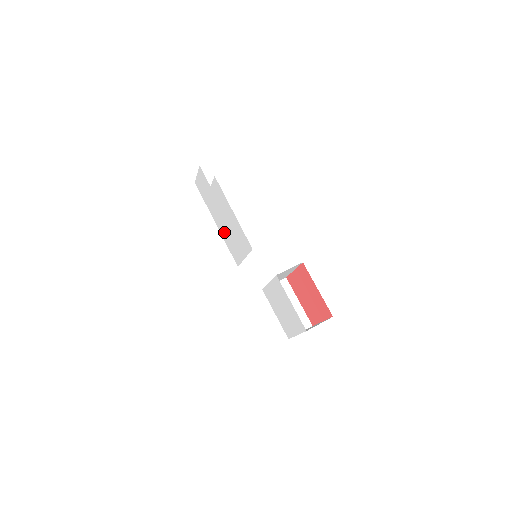
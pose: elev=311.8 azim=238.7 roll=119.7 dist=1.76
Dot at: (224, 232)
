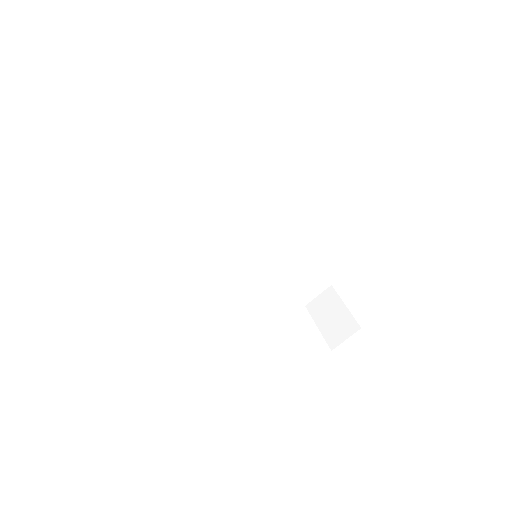
Dot at: occluded
